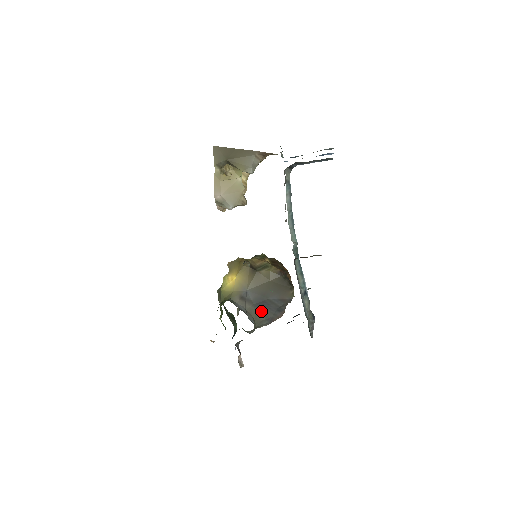
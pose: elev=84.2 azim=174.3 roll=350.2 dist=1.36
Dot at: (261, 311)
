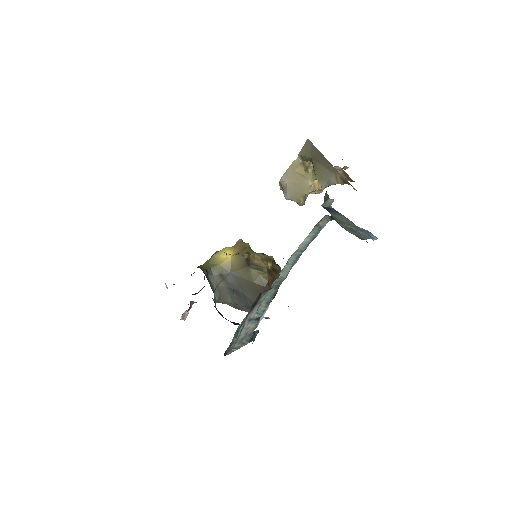
Dot at: (232, 296)
